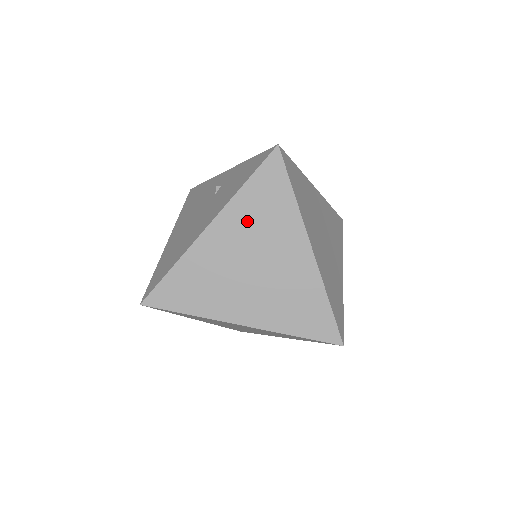
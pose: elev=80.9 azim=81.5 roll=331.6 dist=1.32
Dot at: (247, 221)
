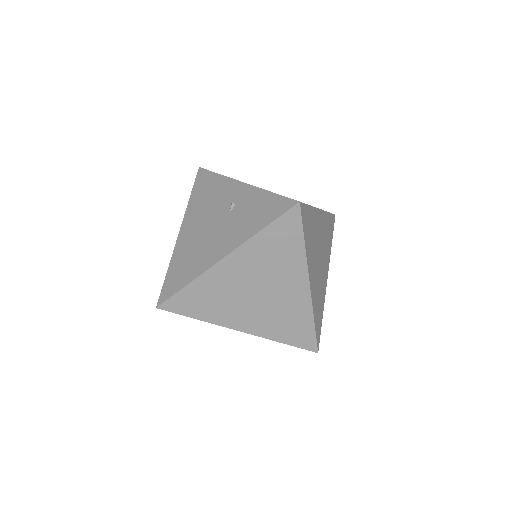
Dot at: (259, 258)
